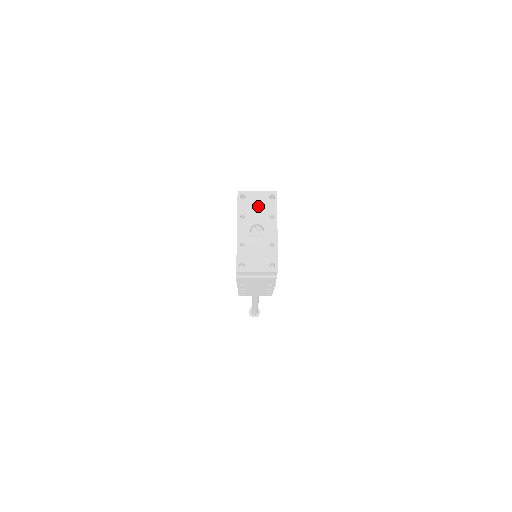
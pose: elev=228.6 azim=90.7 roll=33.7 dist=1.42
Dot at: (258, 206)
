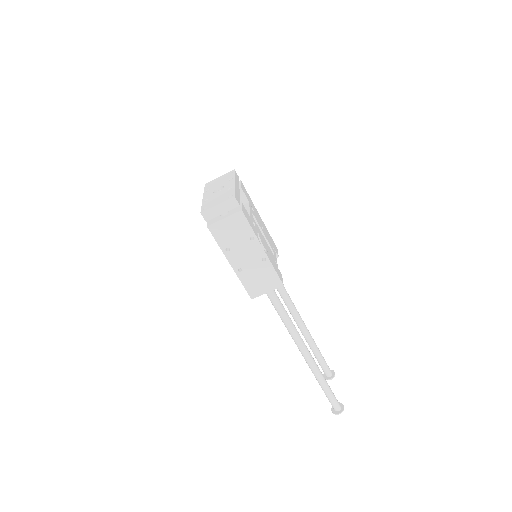
Dot at: (220, 181)
